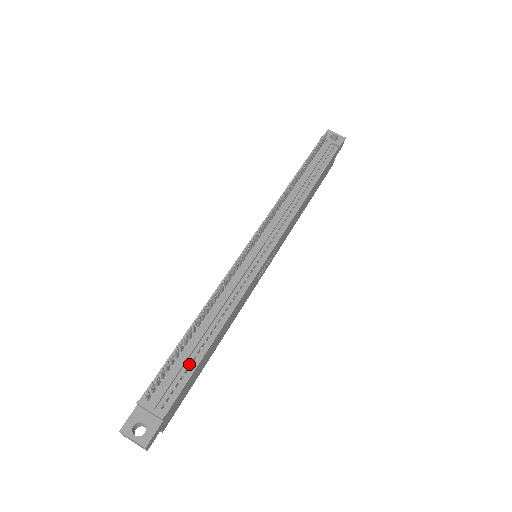
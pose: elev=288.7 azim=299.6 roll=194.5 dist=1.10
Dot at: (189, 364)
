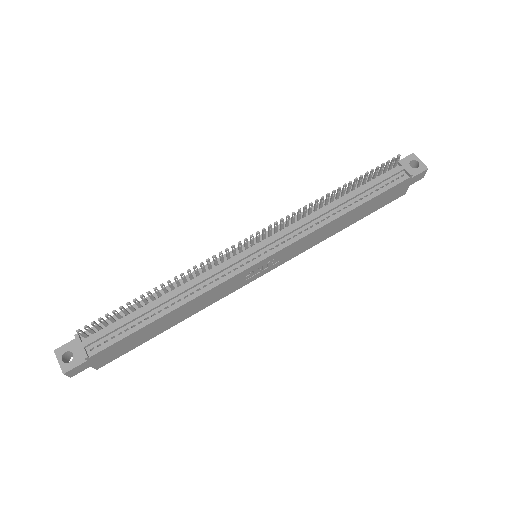
Dot at: (132, 325)
